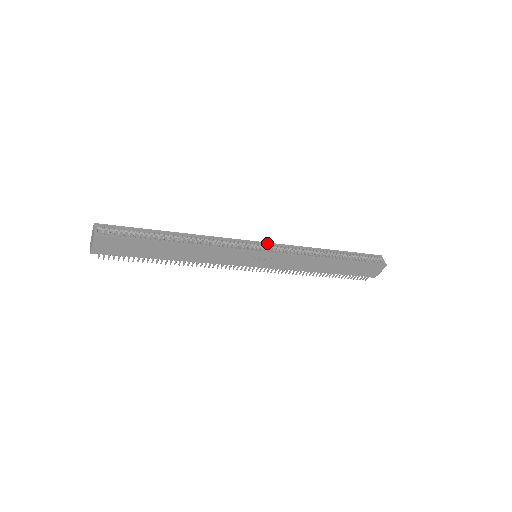
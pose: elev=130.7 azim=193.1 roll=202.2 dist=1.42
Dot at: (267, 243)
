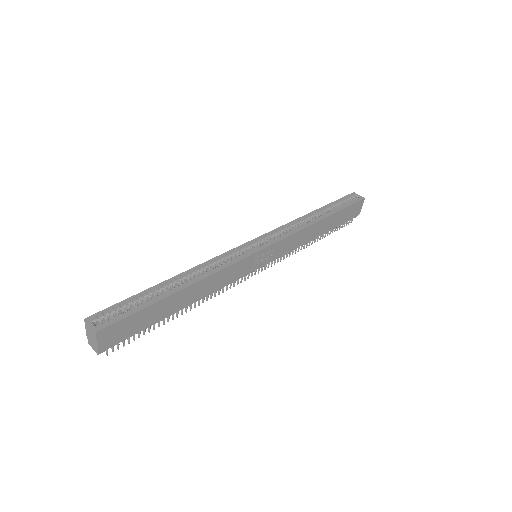
Dot at: (260, 237)
